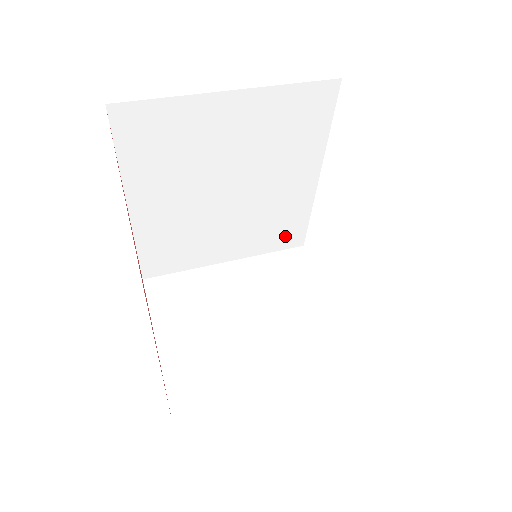
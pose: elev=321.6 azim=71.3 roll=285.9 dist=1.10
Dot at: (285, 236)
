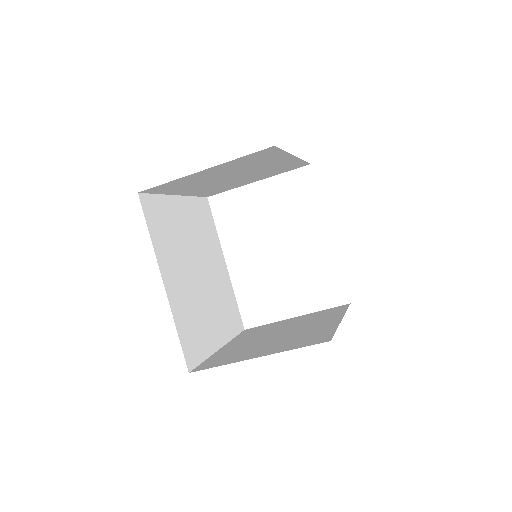
Dot at: (234, 319)
